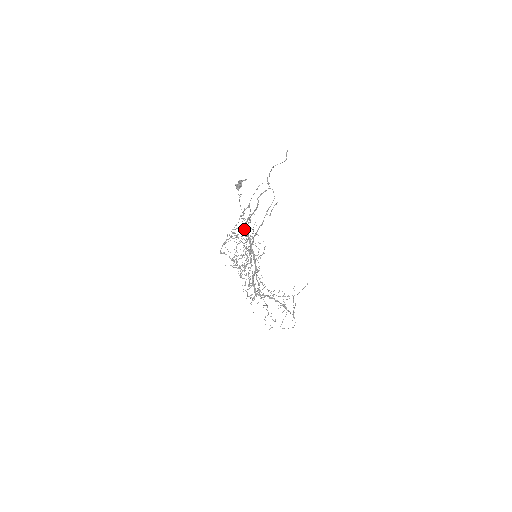
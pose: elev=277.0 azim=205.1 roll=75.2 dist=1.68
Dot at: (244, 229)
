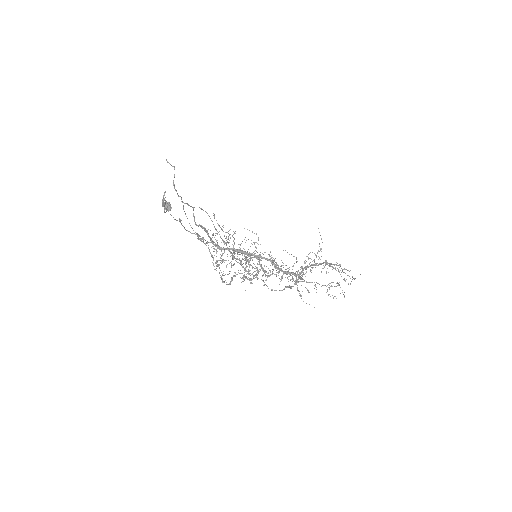
Dot at: (219, 249)
